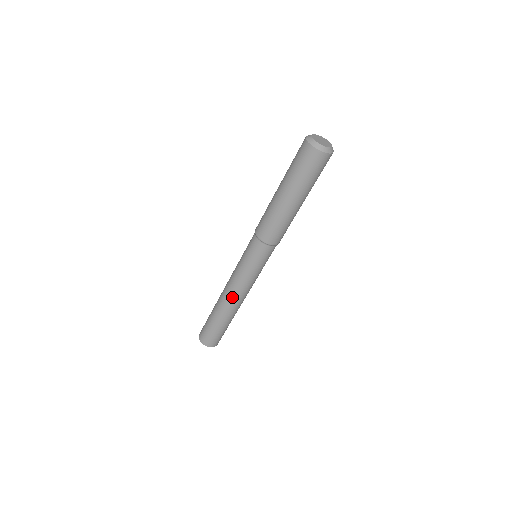
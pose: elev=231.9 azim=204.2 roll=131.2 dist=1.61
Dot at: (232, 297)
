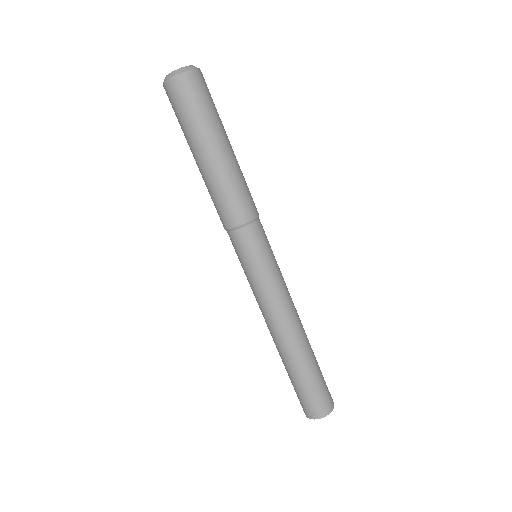
Dot at: (282, 325)
